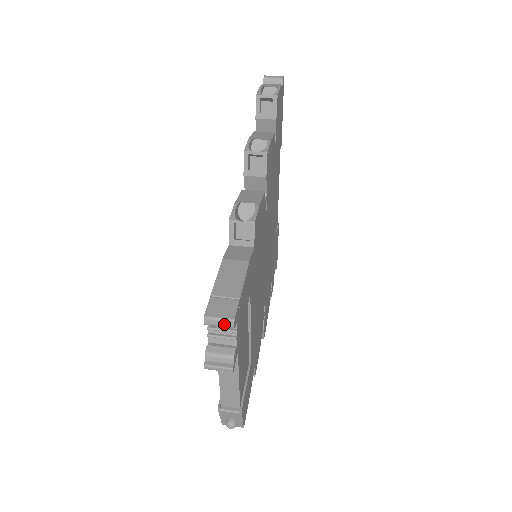
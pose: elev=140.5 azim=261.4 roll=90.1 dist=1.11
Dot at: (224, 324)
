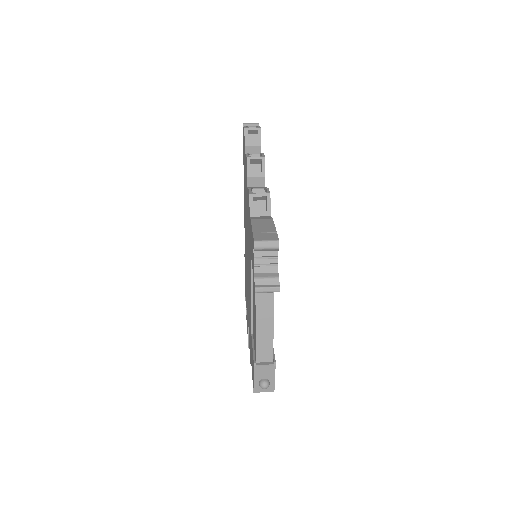
Dot at: (271, 245)
